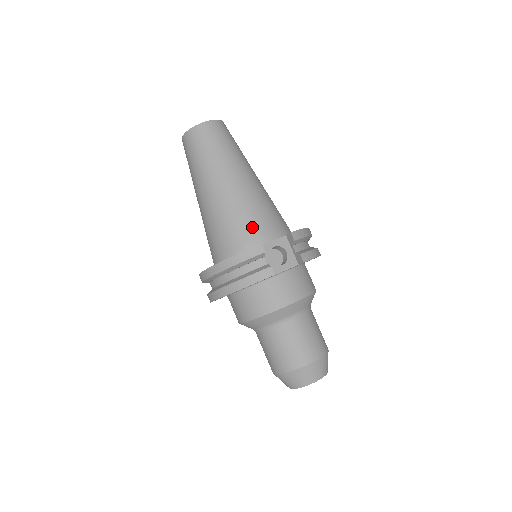
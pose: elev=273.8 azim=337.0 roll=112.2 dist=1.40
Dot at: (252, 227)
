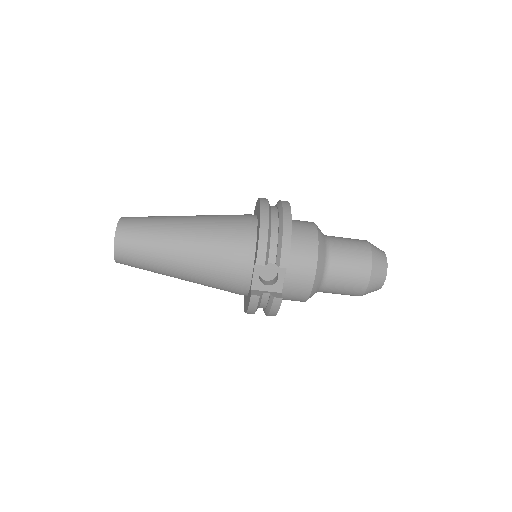
Dot at: (232, 278)
